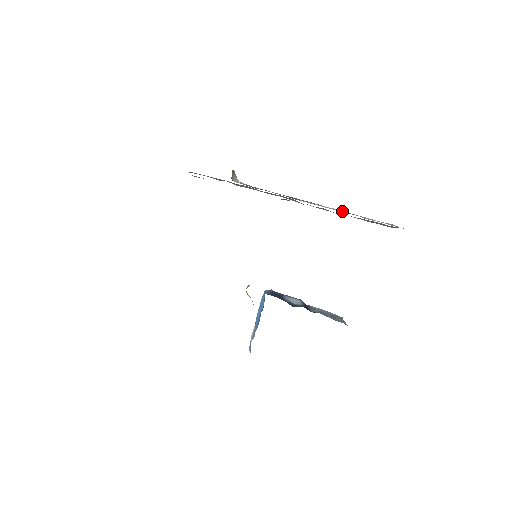
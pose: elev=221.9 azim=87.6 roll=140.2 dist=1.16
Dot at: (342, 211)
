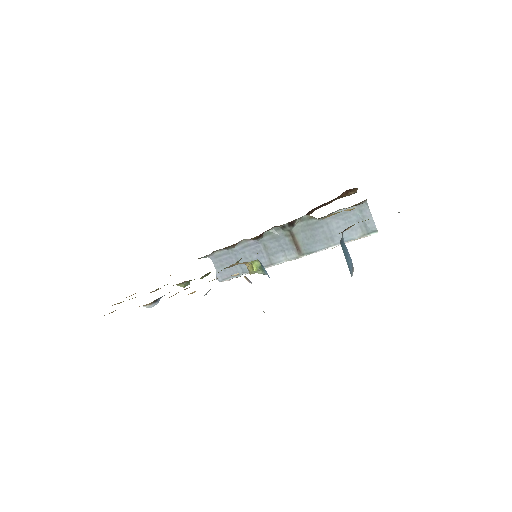
Dot at: (318, 220)
